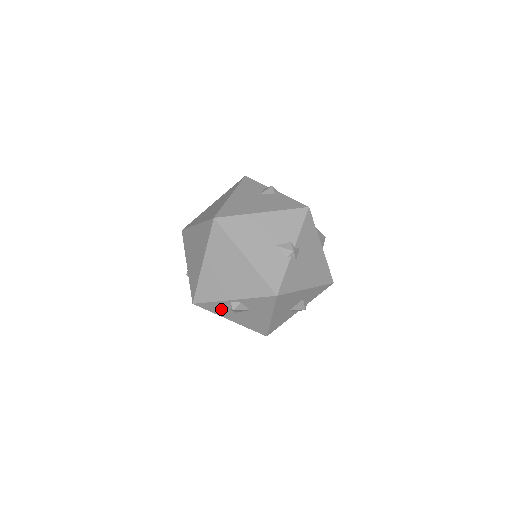
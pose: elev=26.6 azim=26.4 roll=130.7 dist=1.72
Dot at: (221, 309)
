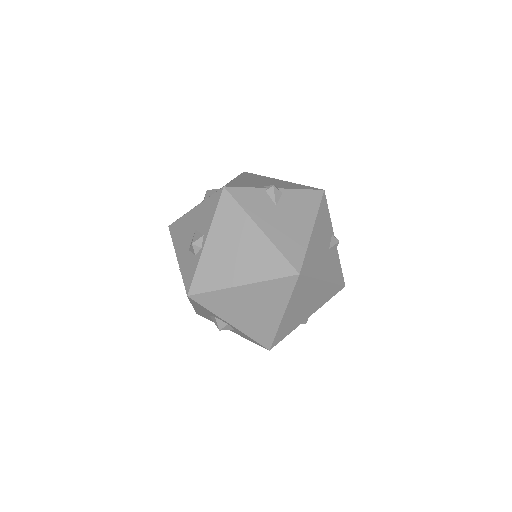
Dot at: occluded
